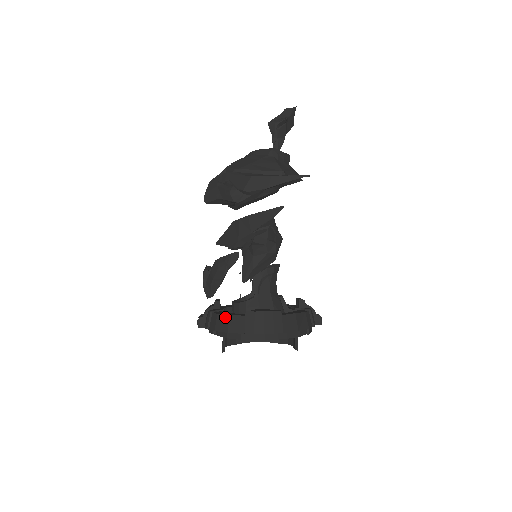
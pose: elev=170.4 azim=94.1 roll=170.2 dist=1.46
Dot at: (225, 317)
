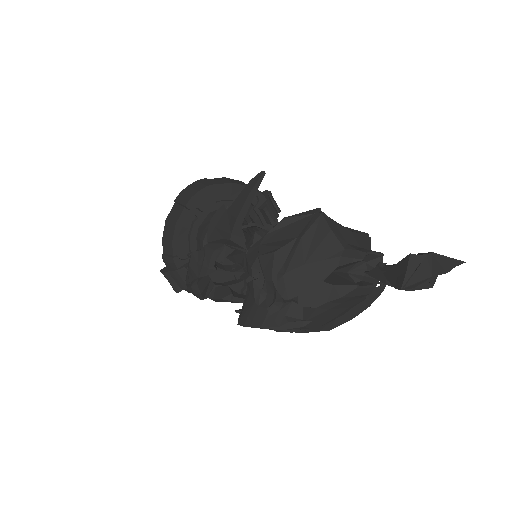
Dot at: occluded
